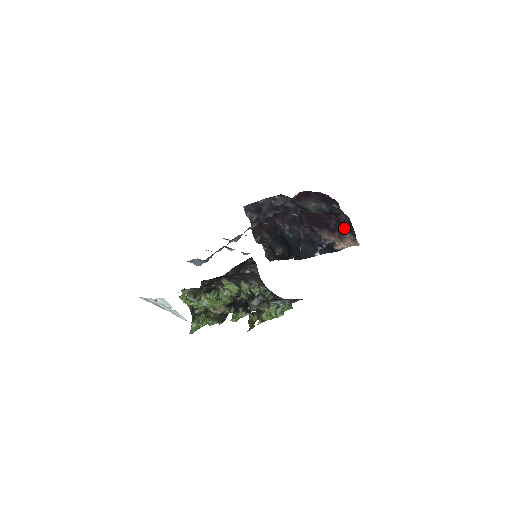
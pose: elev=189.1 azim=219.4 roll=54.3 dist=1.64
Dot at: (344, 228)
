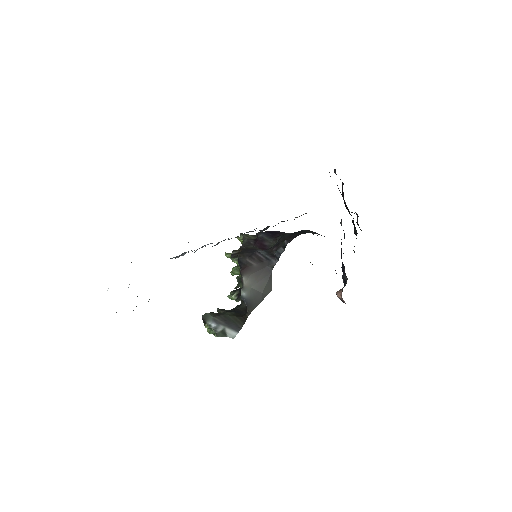
Dot at: occluded
